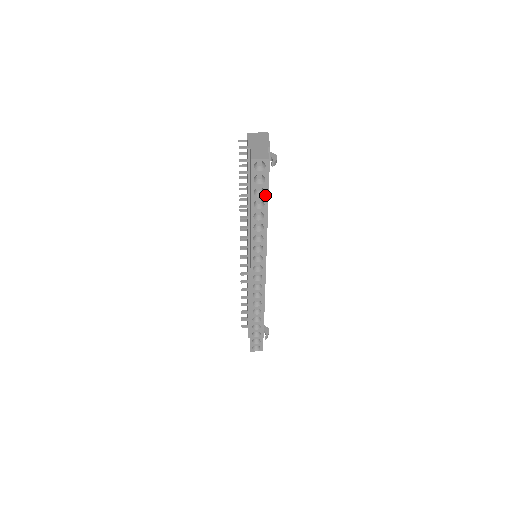
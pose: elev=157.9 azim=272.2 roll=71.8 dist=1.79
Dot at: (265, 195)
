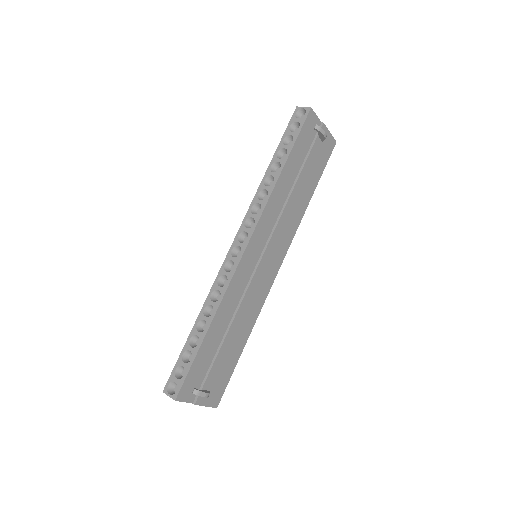
Dot at: (292, 144)
